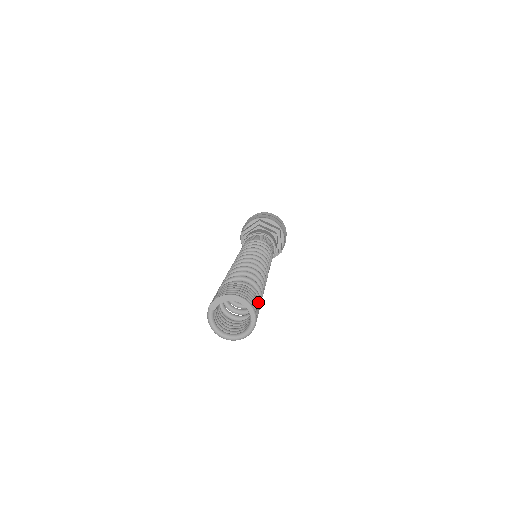
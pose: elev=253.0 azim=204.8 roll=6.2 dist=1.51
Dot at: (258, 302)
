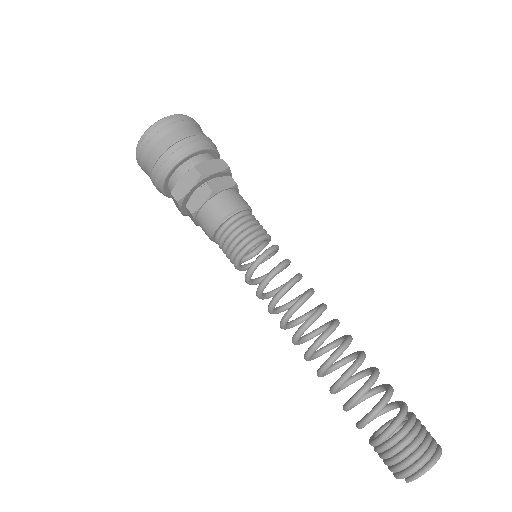
Dot at: (415, 416)
